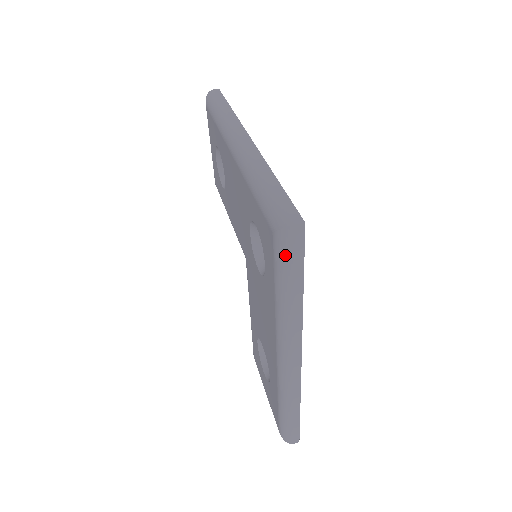
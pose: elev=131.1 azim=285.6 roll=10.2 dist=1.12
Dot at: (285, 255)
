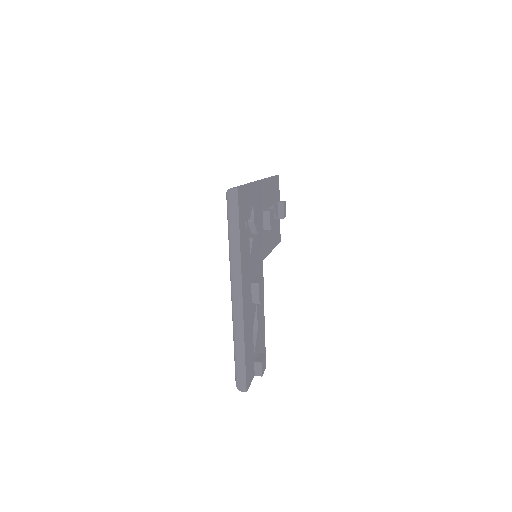
Dot at: (229, 208)
